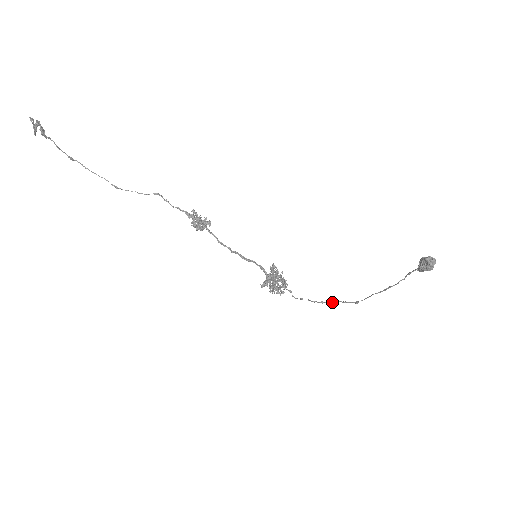
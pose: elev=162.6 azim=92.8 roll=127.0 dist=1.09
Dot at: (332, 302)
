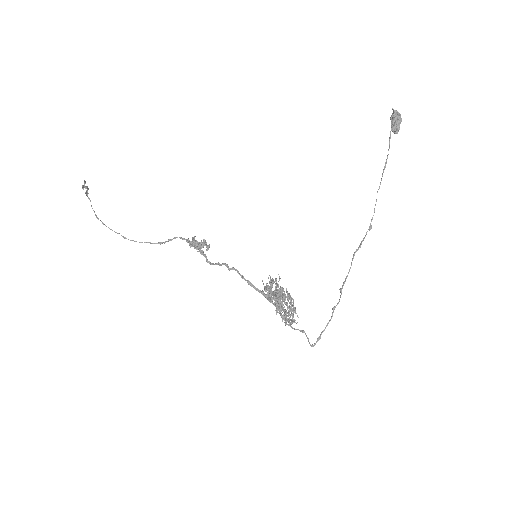
Dot at: occluded
